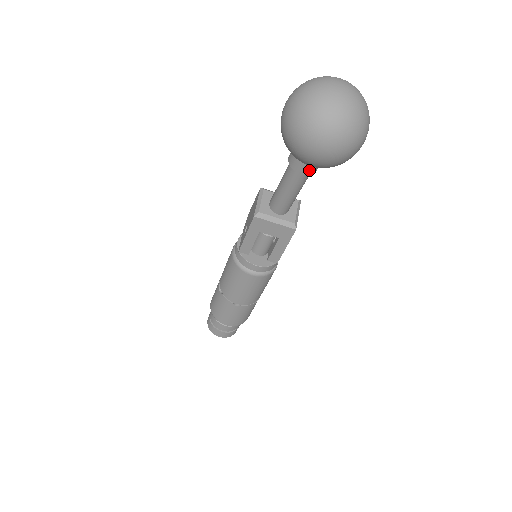
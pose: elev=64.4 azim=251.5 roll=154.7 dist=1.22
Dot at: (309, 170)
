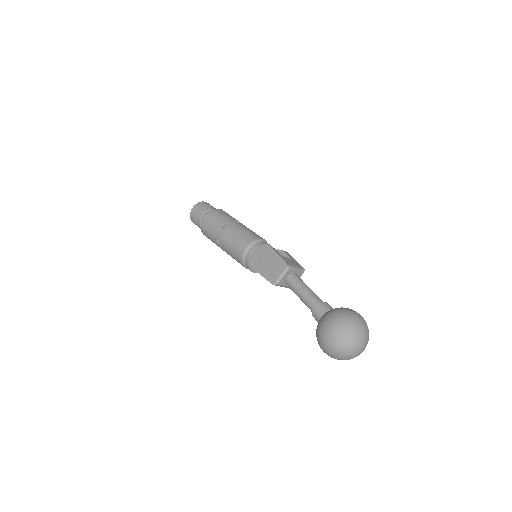
Dot at: occluded
